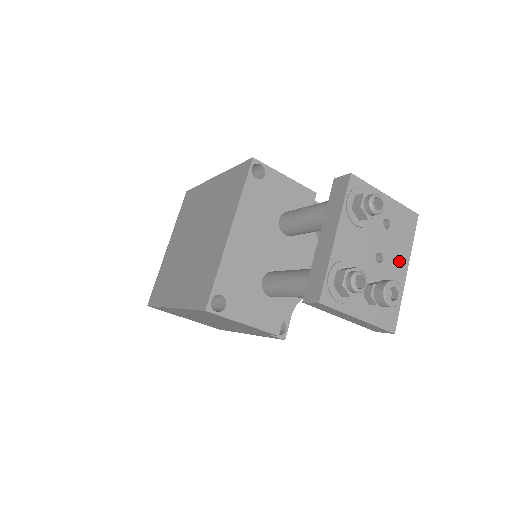
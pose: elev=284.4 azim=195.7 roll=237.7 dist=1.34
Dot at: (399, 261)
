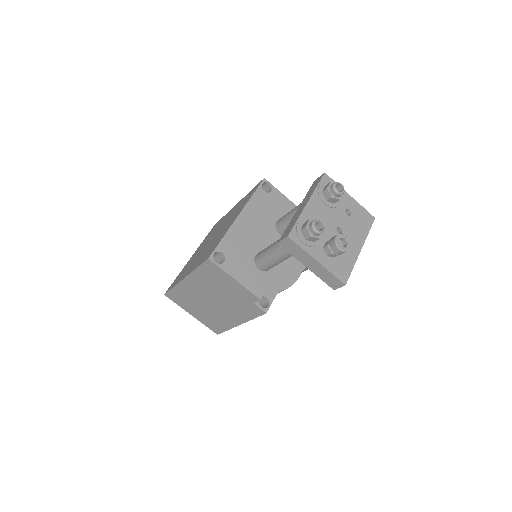
Dot at: (355, 240)
